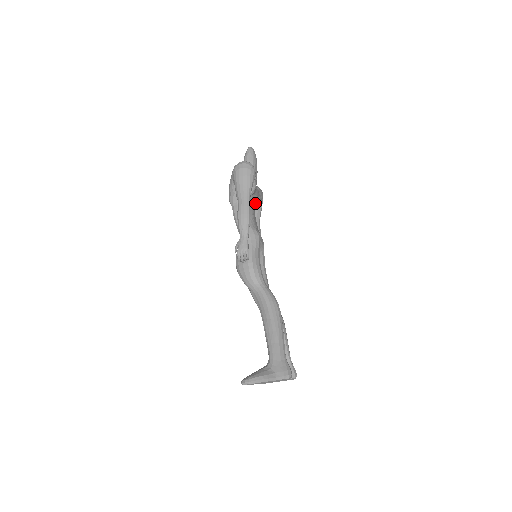
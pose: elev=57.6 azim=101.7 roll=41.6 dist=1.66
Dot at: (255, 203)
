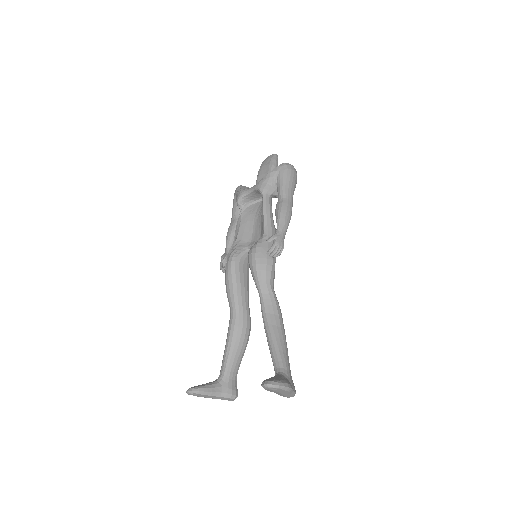
Dot at: occluded
